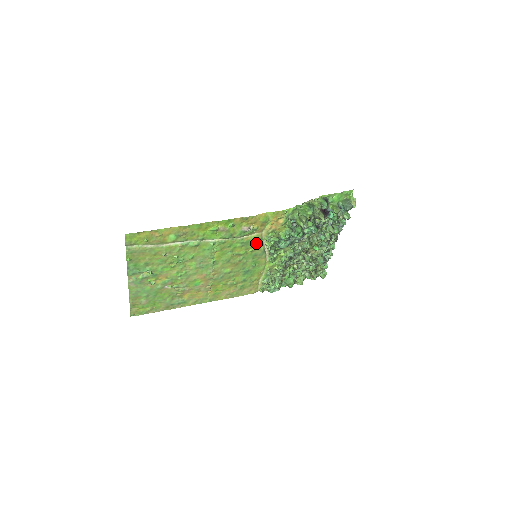
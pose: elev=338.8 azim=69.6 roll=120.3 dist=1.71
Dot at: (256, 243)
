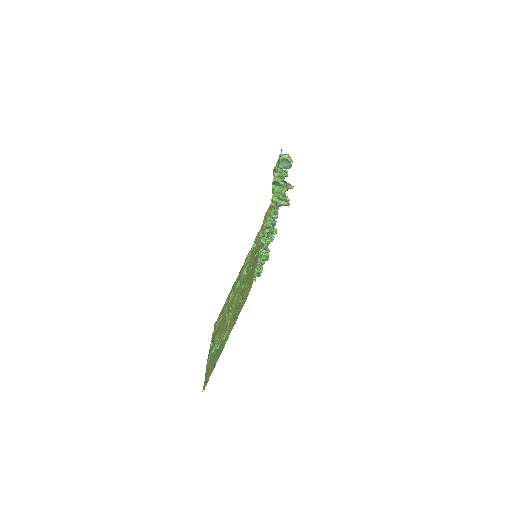
Dot at: (259, 245)
